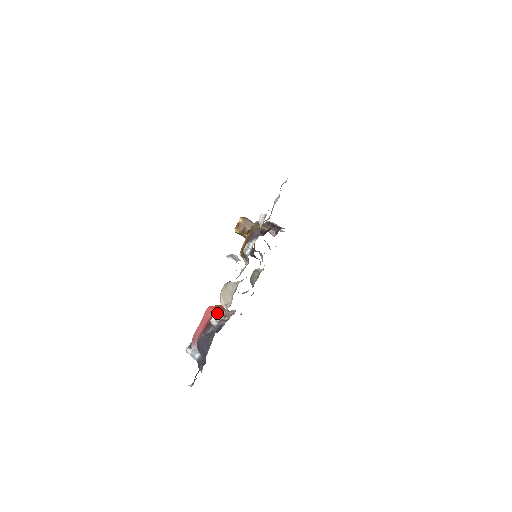
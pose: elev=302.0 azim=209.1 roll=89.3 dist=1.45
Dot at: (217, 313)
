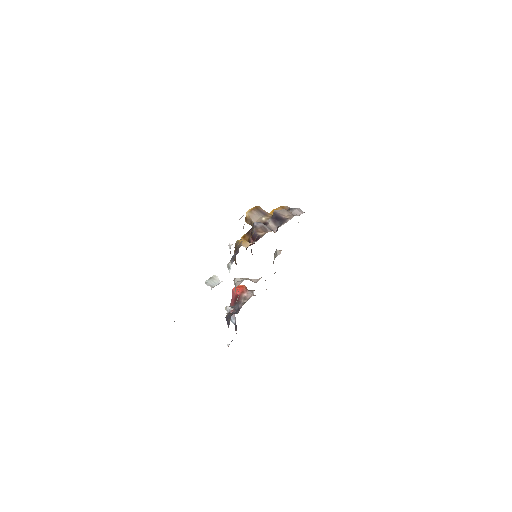
Dot at: occluded
